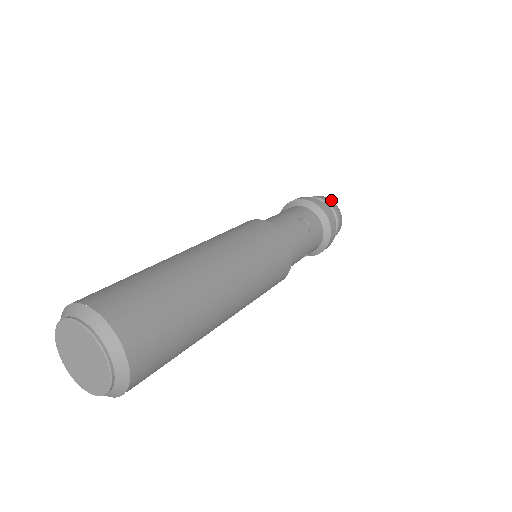
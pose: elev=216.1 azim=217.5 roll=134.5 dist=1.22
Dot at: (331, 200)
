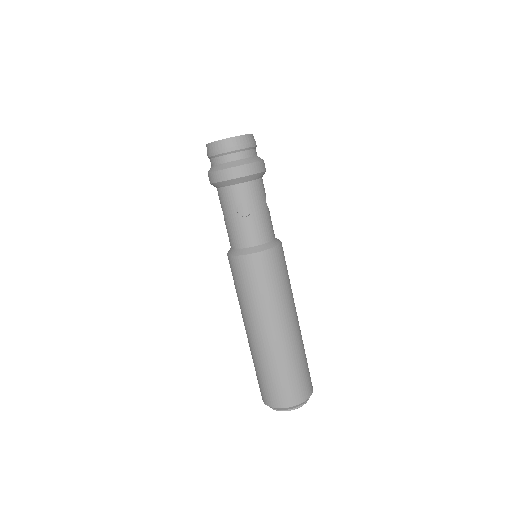
Dot at: (219, 142)
